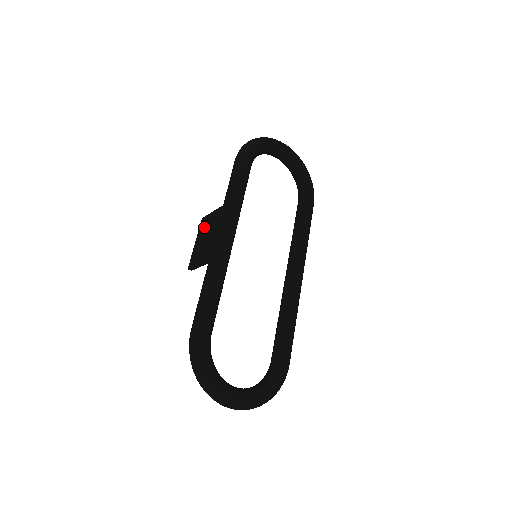
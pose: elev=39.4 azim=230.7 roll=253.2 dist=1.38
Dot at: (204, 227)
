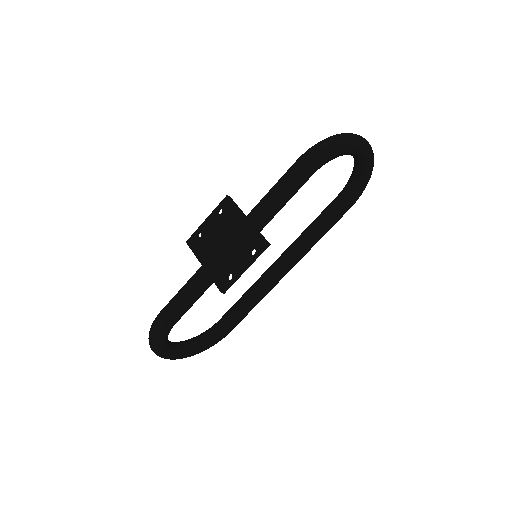
Dot at: (222, 215)
